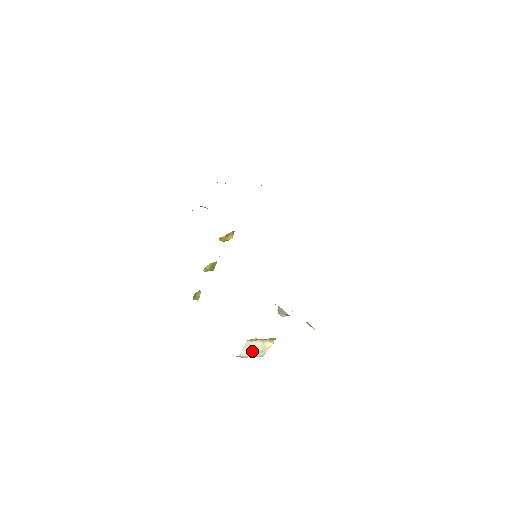
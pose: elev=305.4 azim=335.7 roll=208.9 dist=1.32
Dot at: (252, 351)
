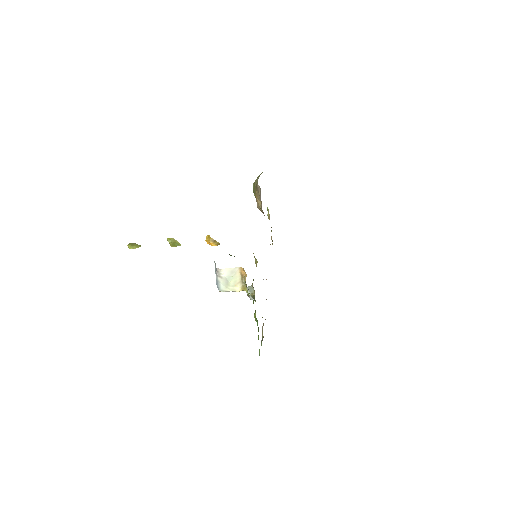
Dot at: (229, 277)
